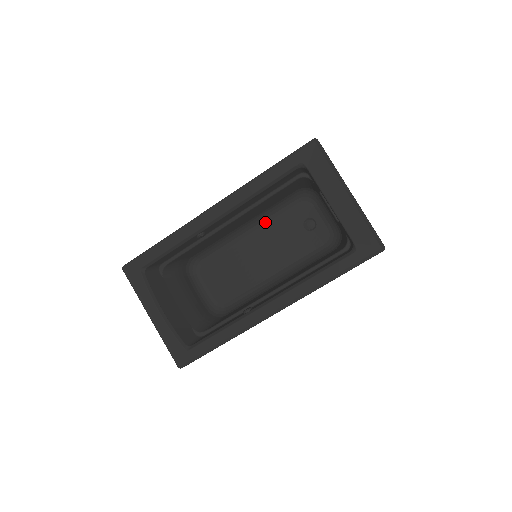
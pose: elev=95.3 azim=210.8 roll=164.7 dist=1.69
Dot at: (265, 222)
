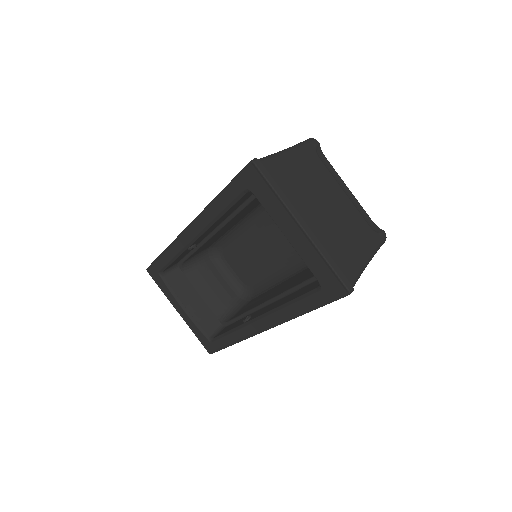
Dot at: (265, 213)
